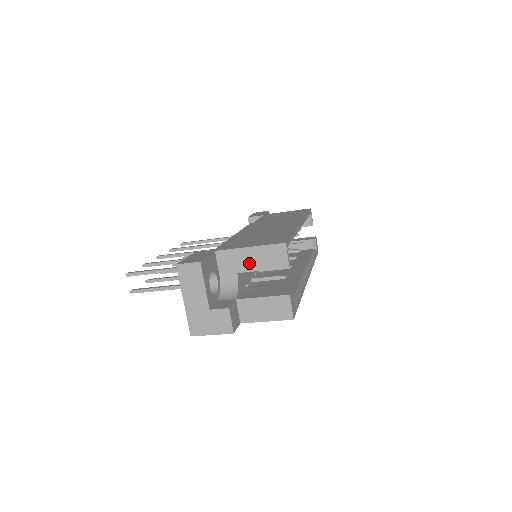
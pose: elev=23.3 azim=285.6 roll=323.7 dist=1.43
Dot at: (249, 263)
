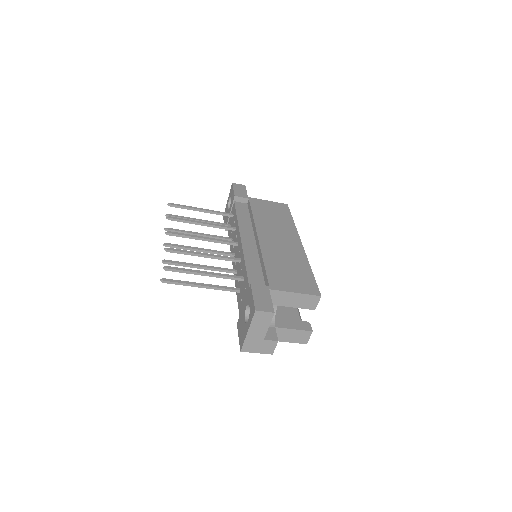
Dot at: (290, 302)
